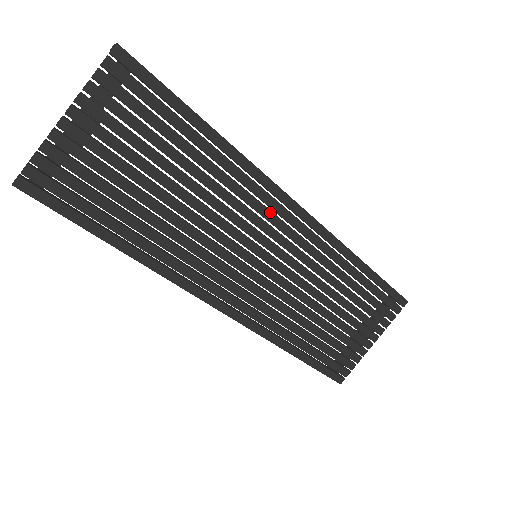
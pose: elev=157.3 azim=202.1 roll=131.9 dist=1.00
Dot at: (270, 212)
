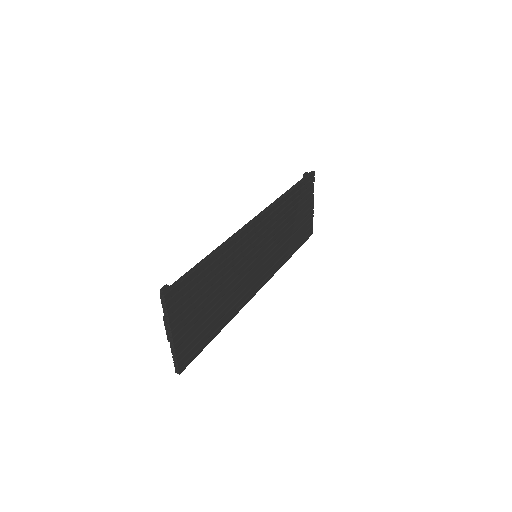
Dot at: (250, 239)
